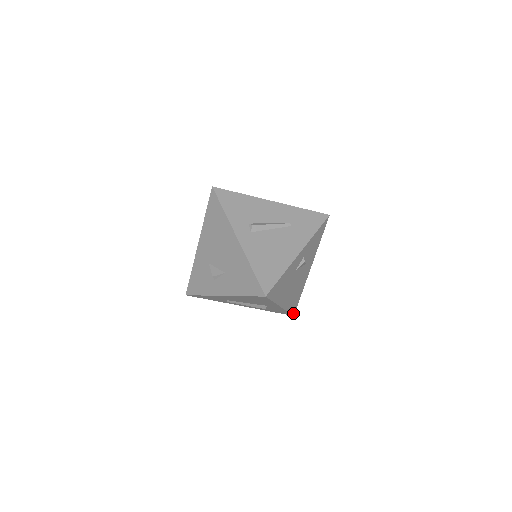
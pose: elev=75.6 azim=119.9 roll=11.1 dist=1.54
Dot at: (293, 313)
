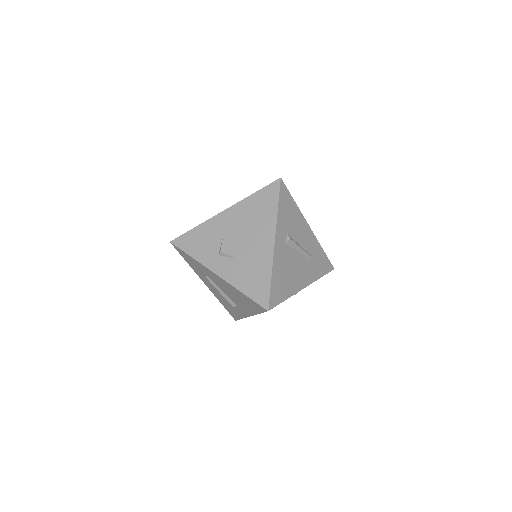
Dot at: occluded
